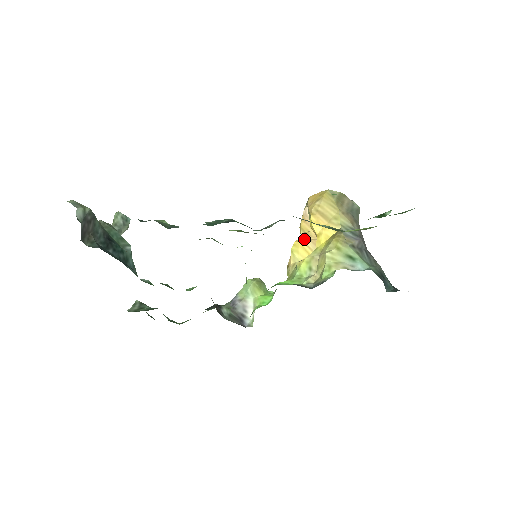
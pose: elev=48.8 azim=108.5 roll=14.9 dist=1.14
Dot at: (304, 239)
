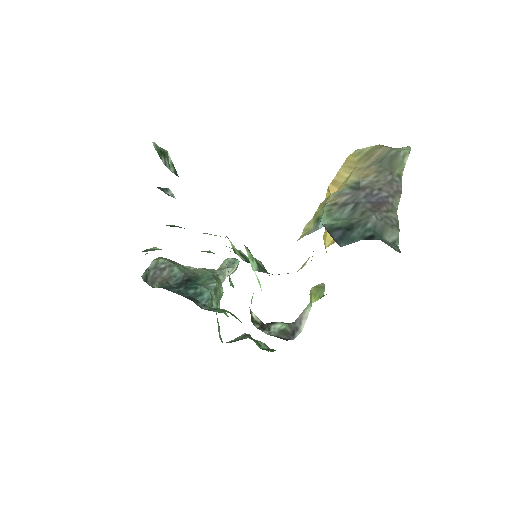
Dot at: occluded
